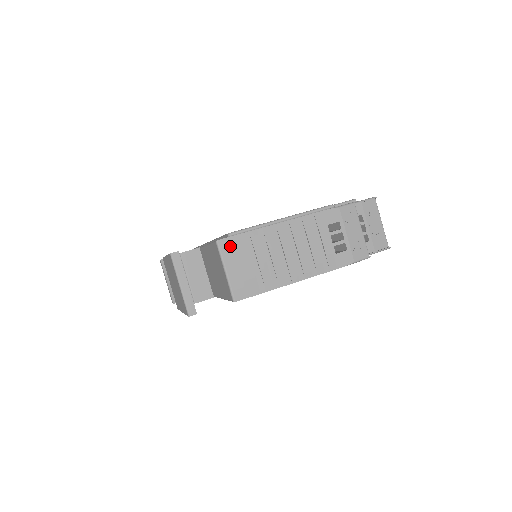
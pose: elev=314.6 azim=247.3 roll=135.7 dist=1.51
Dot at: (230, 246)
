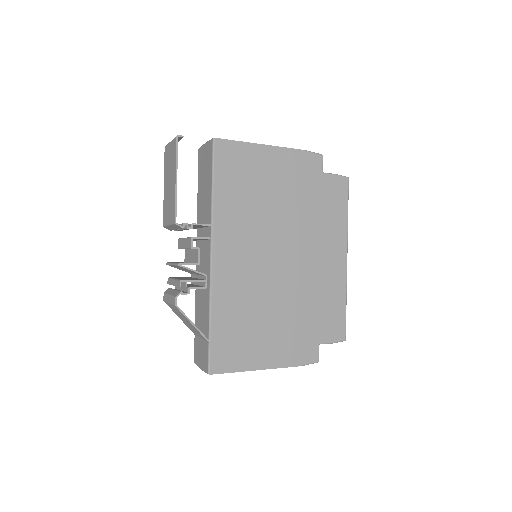
Dot at: occluded
